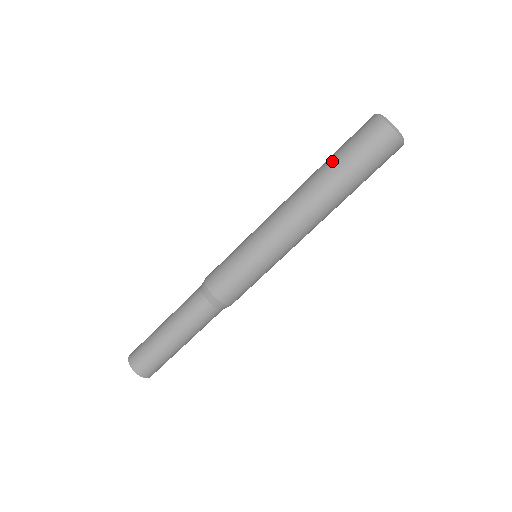
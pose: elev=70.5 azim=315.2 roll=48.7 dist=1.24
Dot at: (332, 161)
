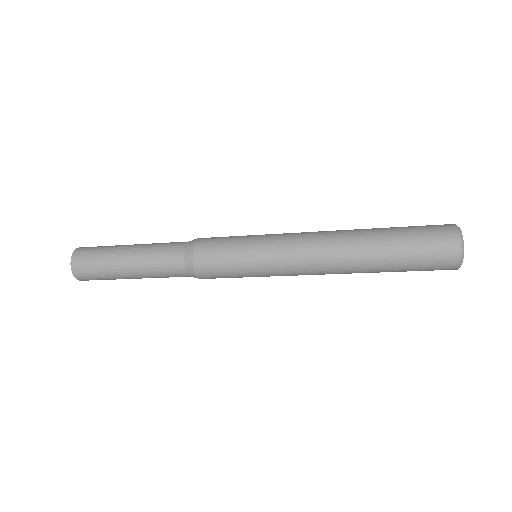
Dot at: (389, 267)
